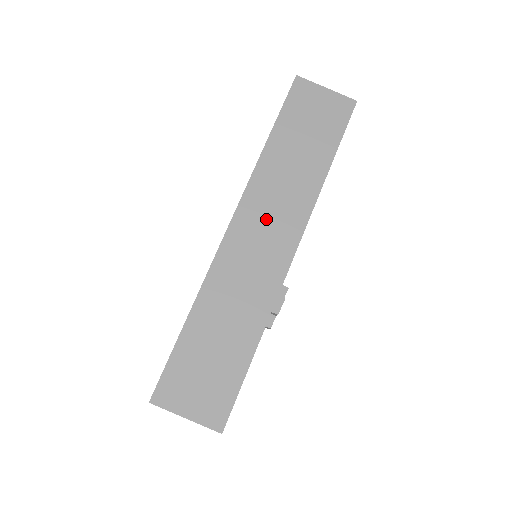
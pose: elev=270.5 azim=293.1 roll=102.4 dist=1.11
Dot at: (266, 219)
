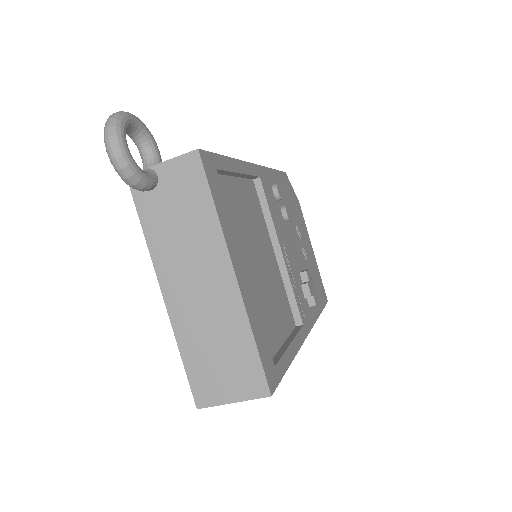
Dot at: occluded
